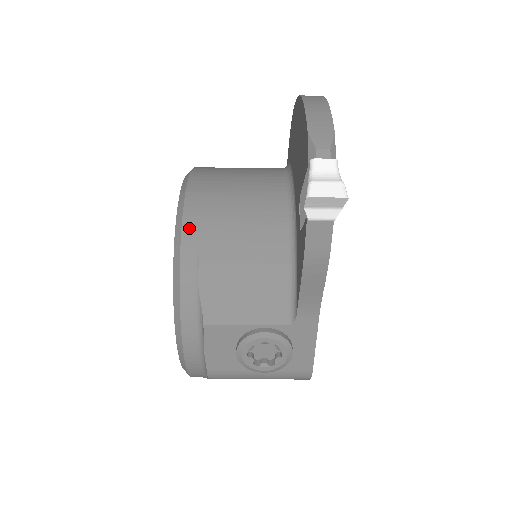
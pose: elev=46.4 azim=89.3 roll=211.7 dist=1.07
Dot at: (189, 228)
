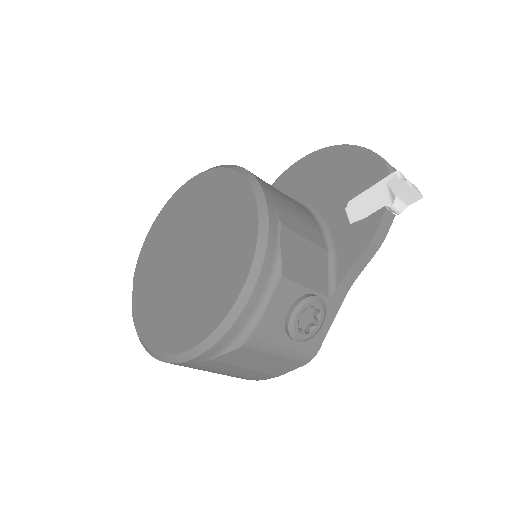
Dot at: (269, 196)
